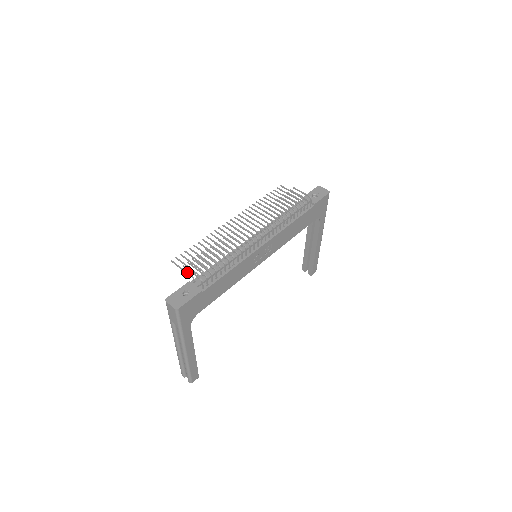
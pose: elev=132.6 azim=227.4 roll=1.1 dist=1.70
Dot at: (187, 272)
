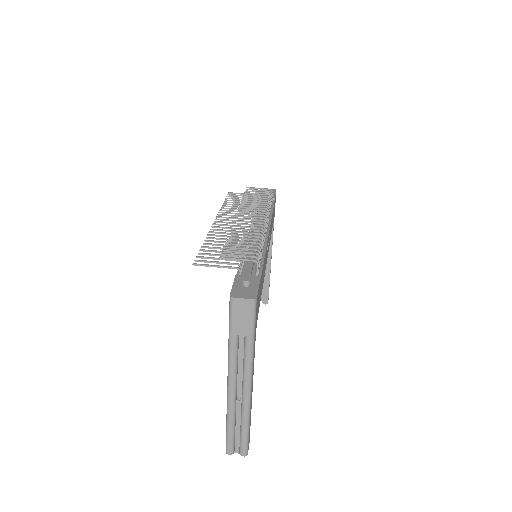
Dot at: (226, 266)
